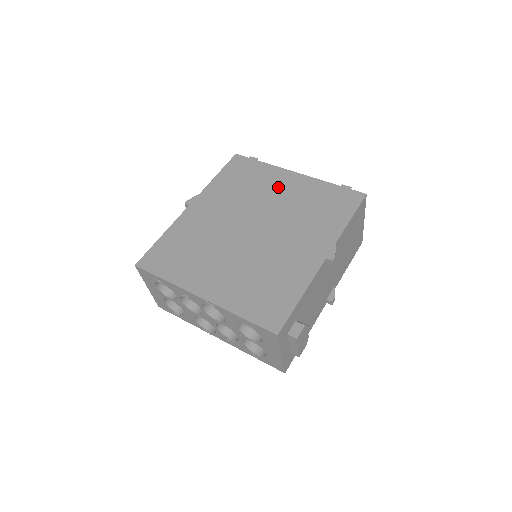
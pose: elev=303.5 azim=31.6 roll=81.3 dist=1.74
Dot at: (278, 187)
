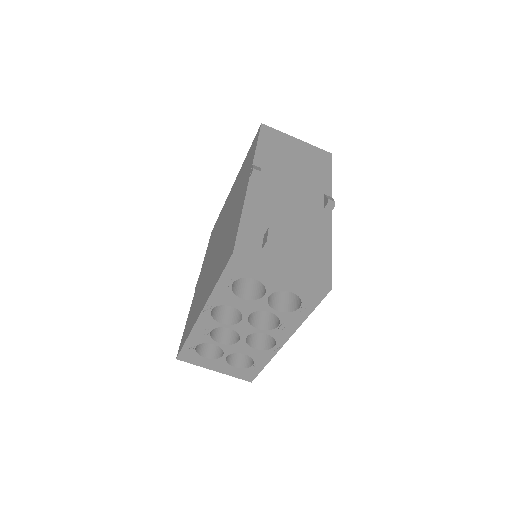
Dot at: (227, 204)
